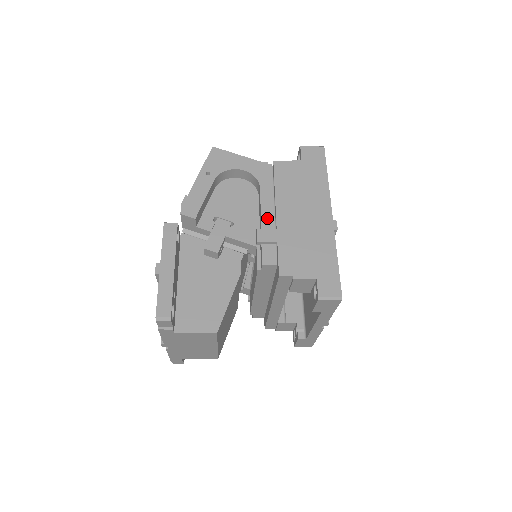
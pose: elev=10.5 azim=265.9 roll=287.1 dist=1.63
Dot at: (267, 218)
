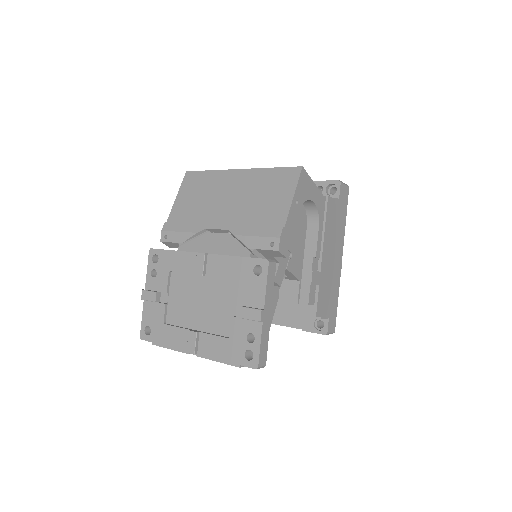
Dot at: (316, 258)
